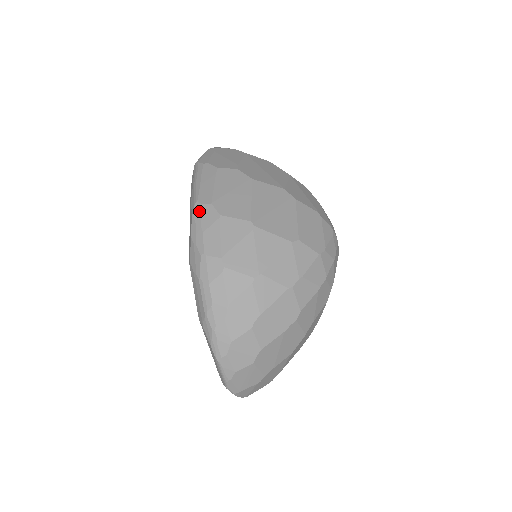
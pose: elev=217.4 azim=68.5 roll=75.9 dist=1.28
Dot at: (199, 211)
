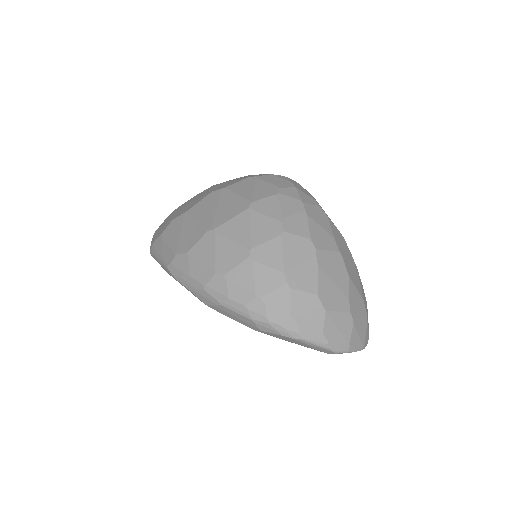
Dot at: (174, 269)
